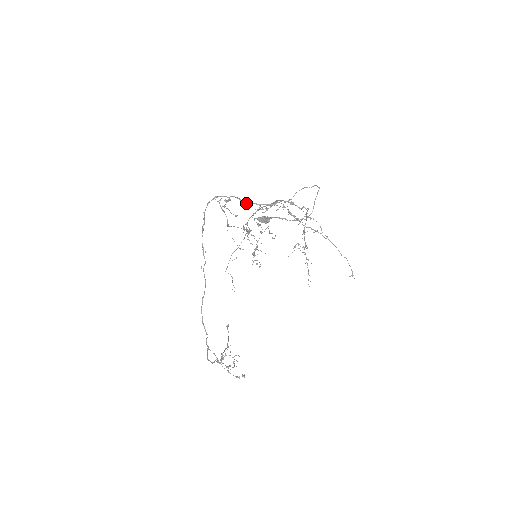
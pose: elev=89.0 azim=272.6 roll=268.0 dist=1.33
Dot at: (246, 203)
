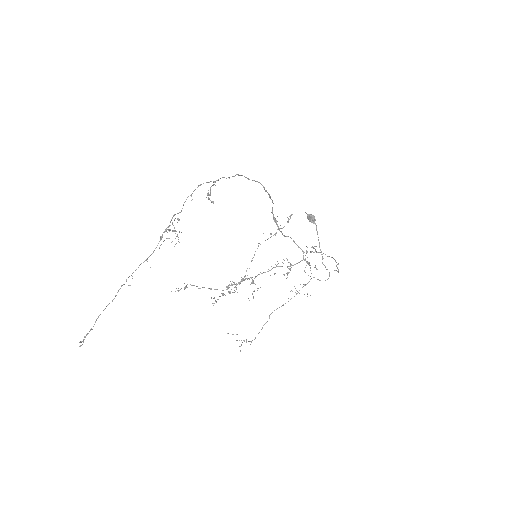
Dot at: (287, 236)
